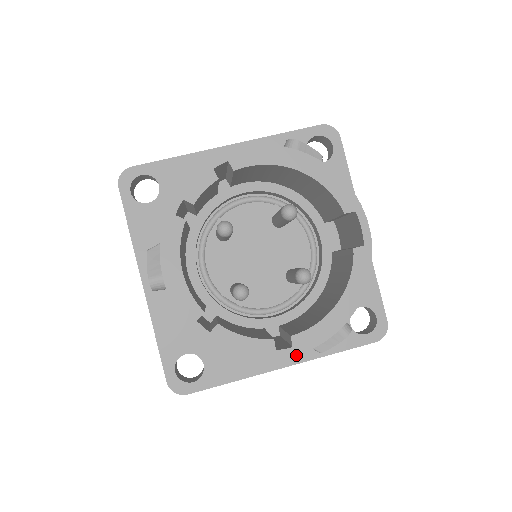
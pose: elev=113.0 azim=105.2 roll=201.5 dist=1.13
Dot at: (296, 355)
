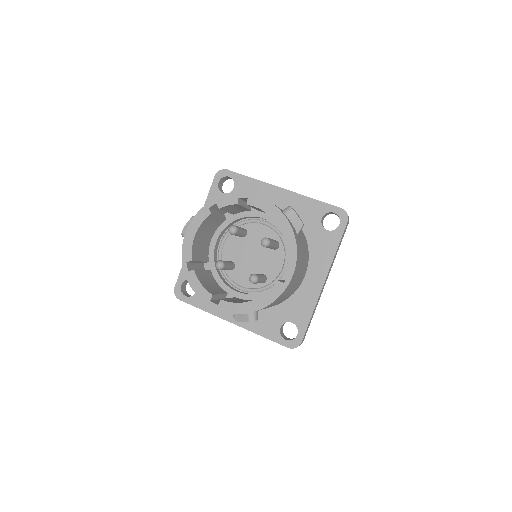
Dot at: occluded
